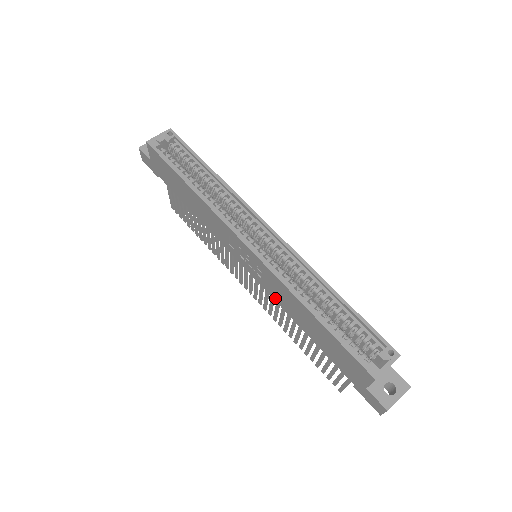
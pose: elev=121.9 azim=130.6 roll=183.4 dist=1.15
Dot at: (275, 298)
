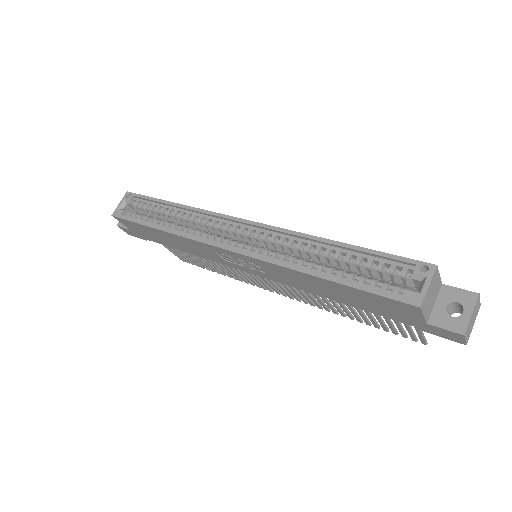
Dot at: (291, 285)
